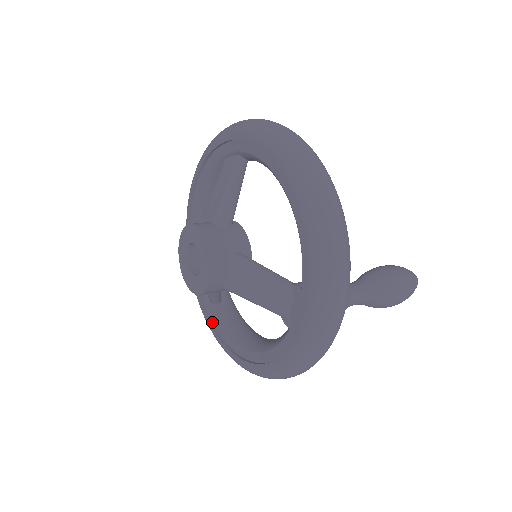
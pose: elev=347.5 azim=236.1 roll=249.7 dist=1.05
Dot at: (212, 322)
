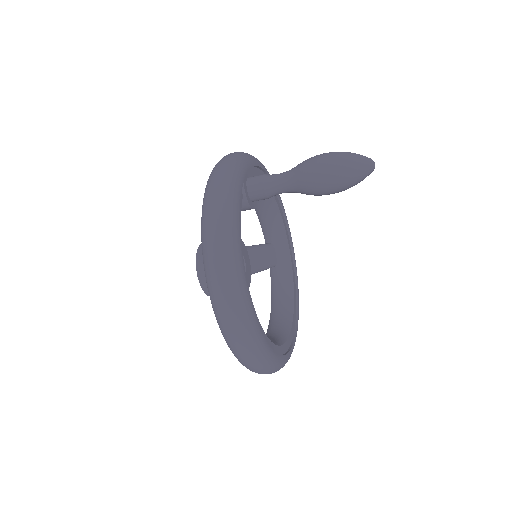
Dot at: occluded
